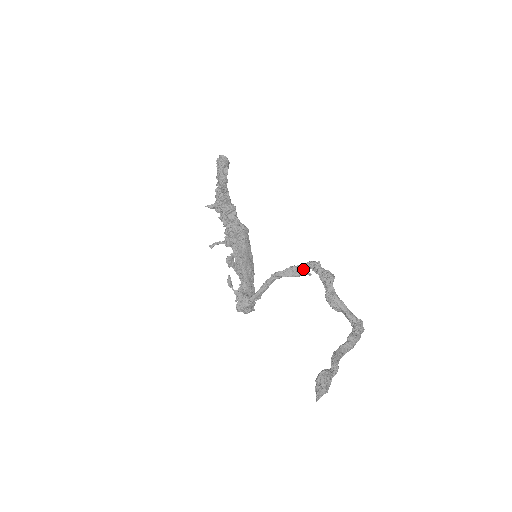
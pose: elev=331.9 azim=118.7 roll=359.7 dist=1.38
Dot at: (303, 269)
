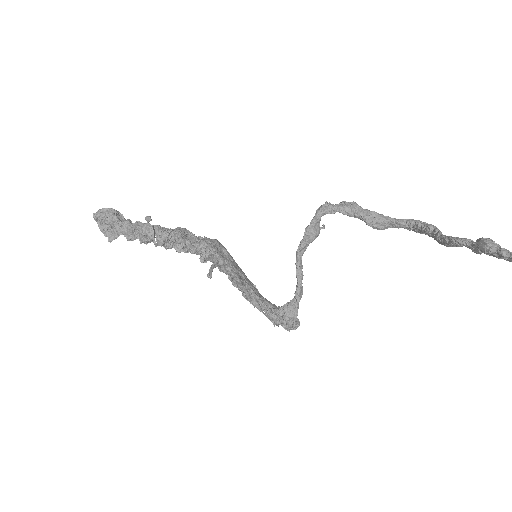
Dot at: (318, 222)
